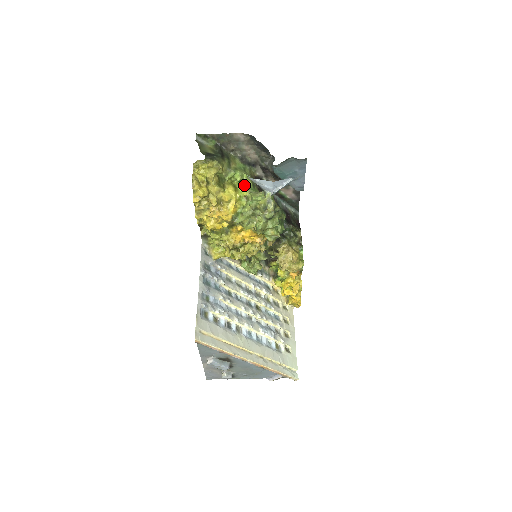
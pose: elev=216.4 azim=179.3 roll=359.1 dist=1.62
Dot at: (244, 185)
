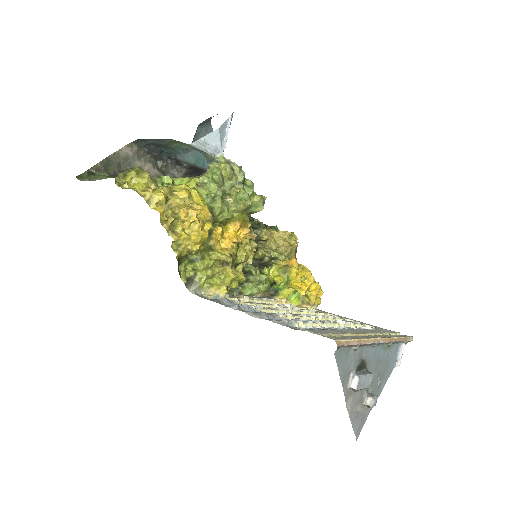
Dot at: (181, 183)
